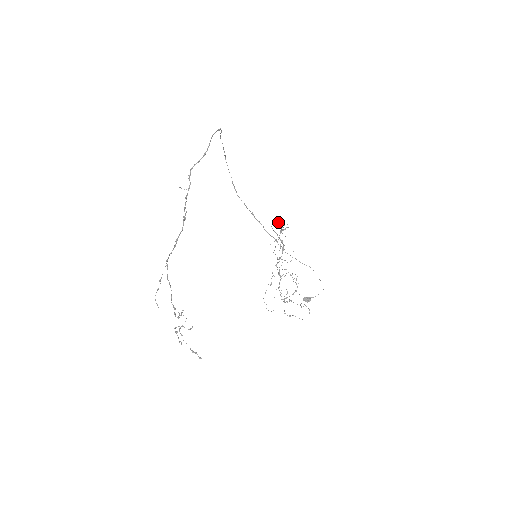
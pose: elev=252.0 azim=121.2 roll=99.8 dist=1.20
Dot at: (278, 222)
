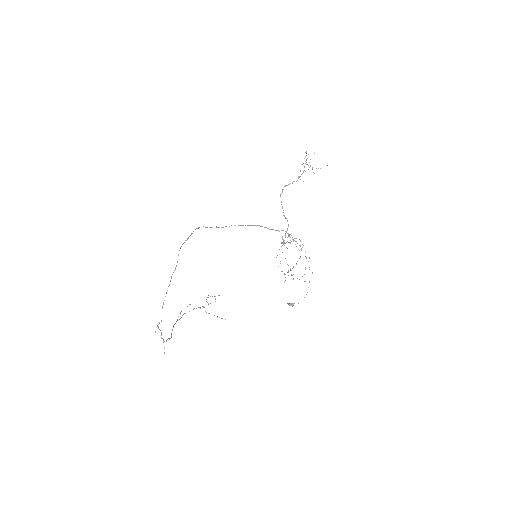
Dot at: (290, 183)
